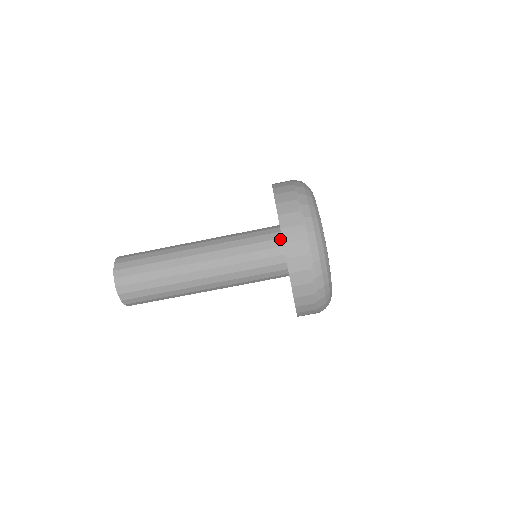
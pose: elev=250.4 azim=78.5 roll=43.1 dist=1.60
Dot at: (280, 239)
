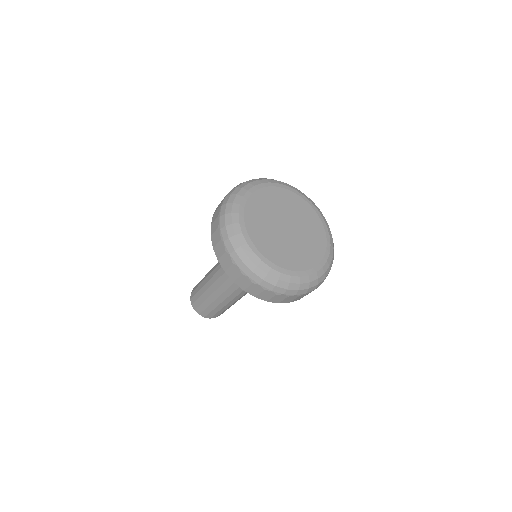
Dot at: occluded
